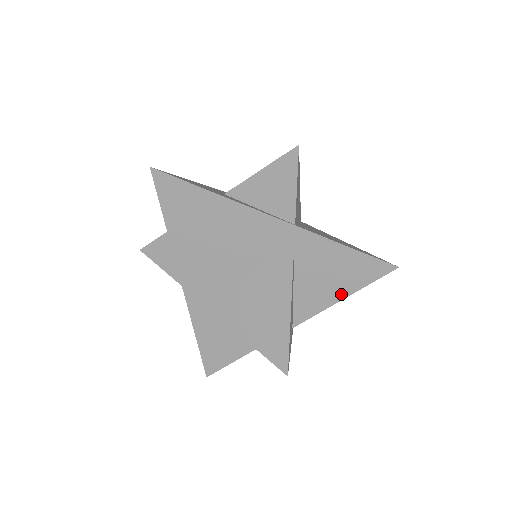
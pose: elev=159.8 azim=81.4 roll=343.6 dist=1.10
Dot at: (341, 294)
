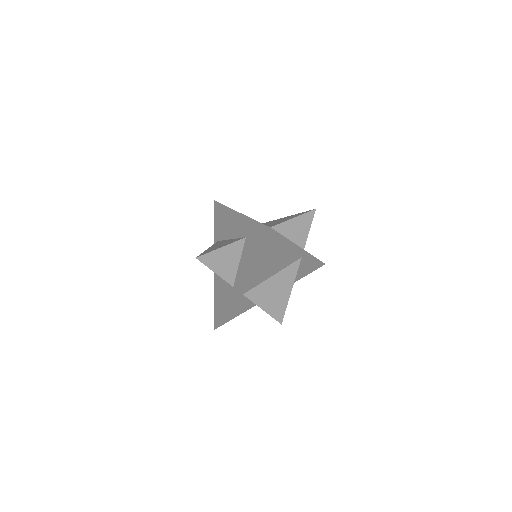
Dot at: (300, 278)
